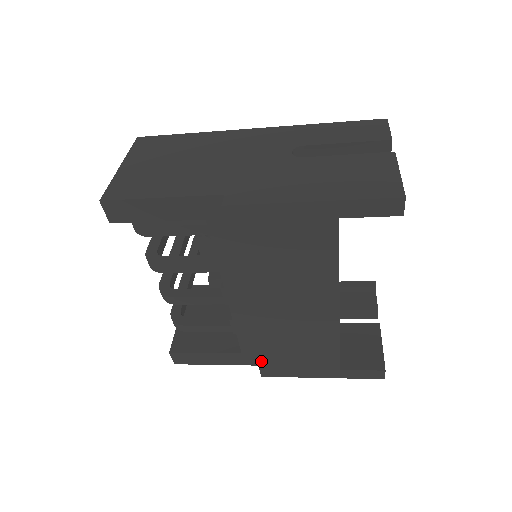
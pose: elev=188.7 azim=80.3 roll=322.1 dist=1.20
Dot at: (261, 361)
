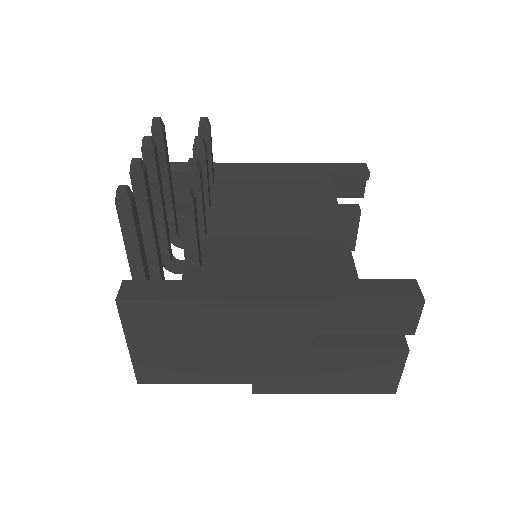
Dot at: occluded
